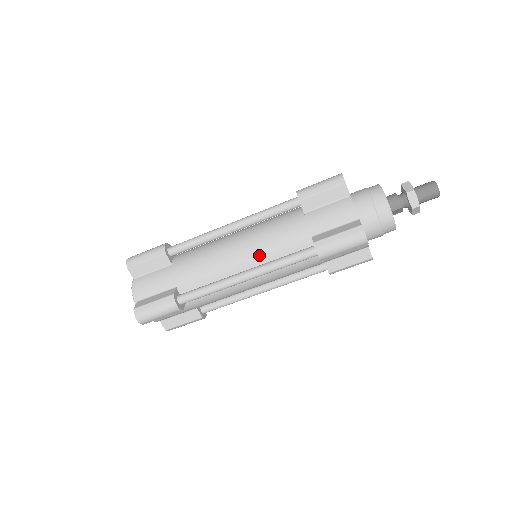
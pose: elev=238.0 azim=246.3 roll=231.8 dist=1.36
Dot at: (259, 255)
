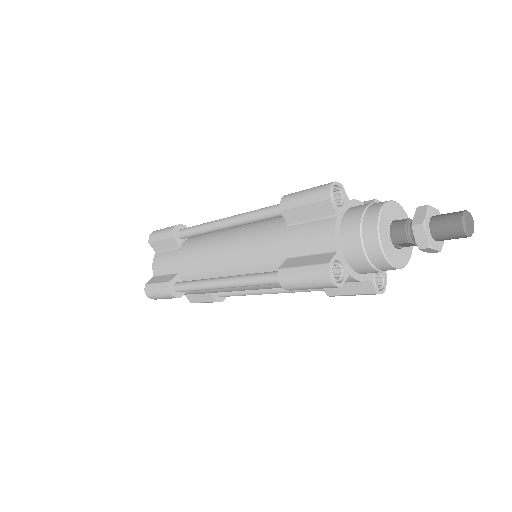
Dot at: (239, 263)
